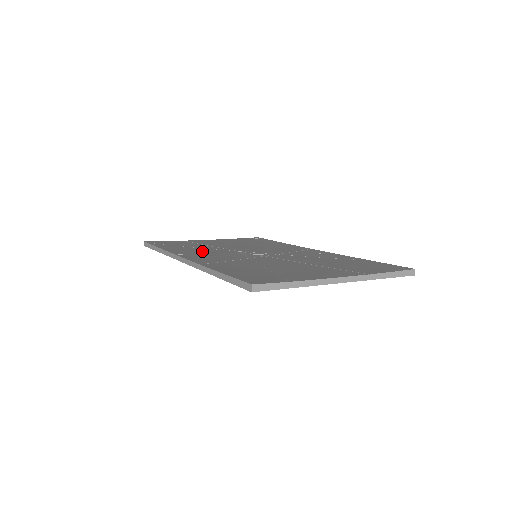
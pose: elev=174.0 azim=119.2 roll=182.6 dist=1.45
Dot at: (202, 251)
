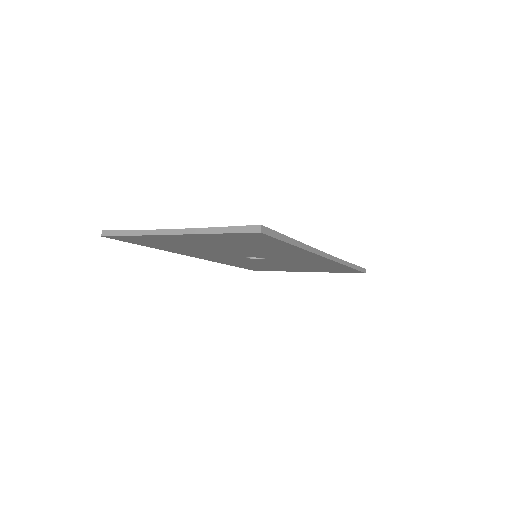
Dot at: occluded
